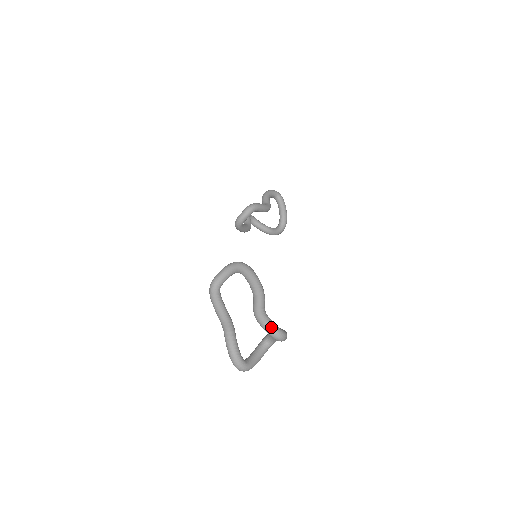
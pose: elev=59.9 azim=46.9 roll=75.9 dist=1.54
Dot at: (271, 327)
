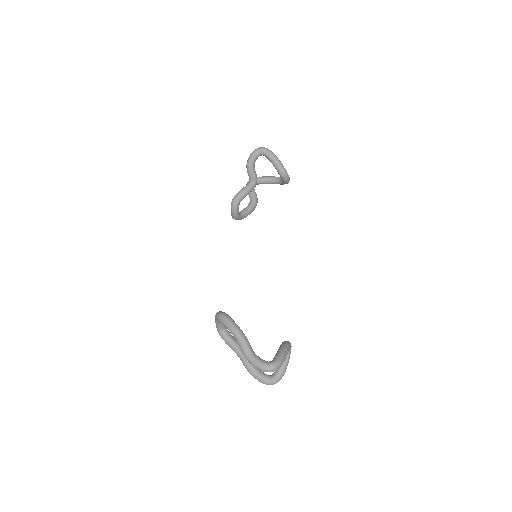
Dot at: (260, 368)
